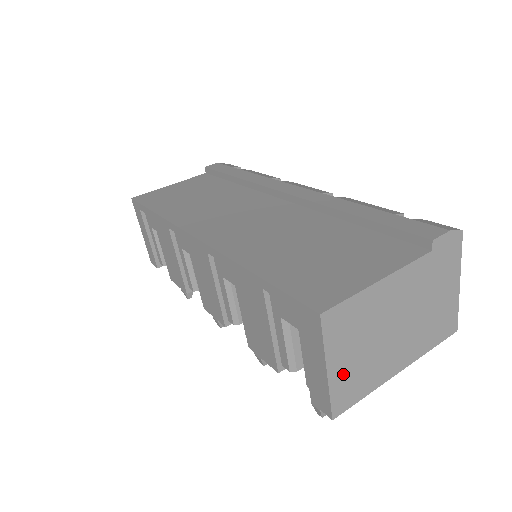
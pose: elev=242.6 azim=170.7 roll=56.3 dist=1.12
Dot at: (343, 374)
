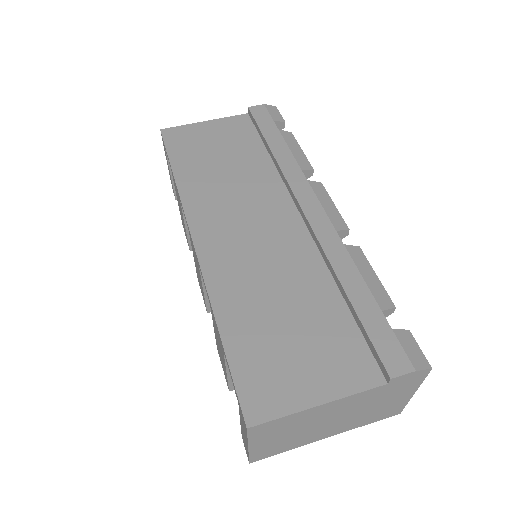
Dot at: (265, 447)
